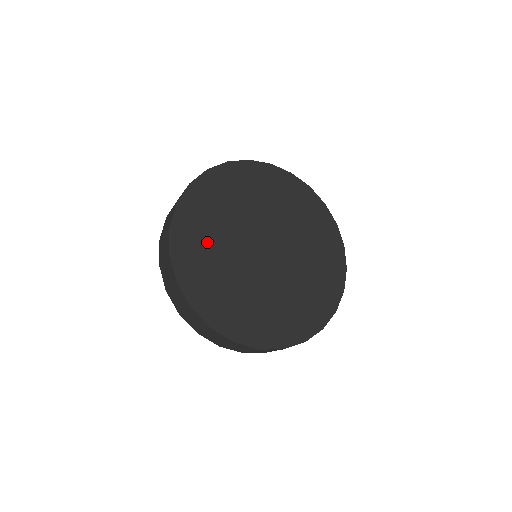
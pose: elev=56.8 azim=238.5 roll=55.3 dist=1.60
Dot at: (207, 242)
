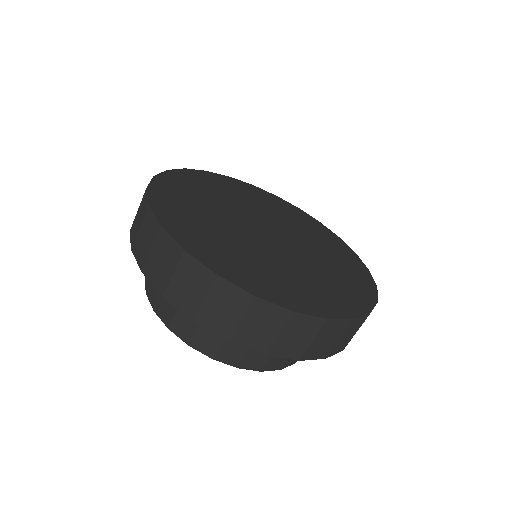
Dot at: (195, 209)
